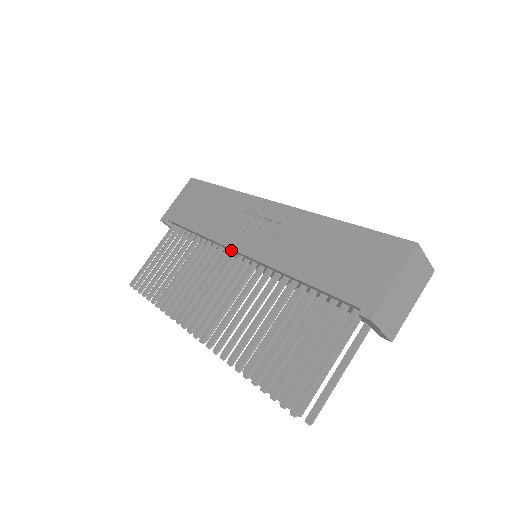
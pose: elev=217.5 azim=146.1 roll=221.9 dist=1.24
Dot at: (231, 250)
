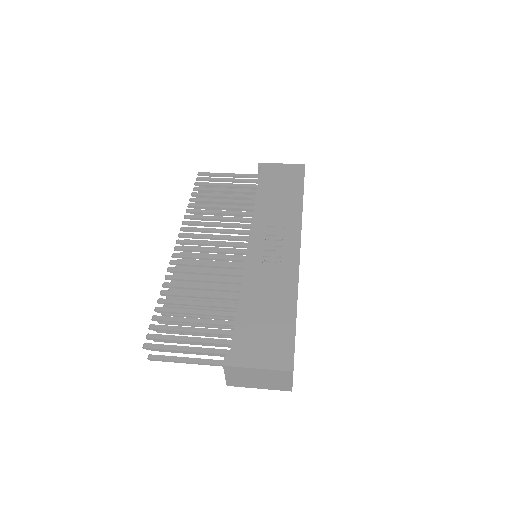
Dot at: occluded
